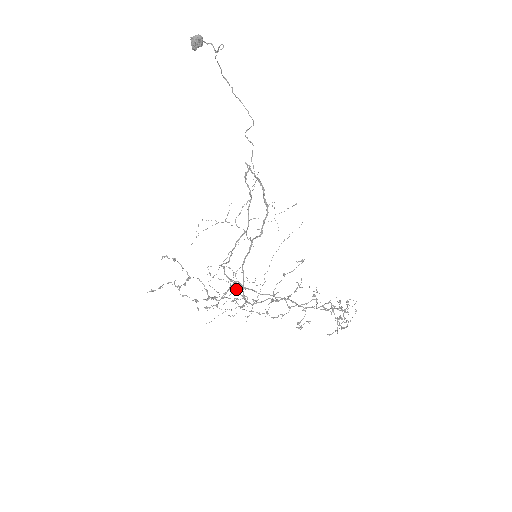
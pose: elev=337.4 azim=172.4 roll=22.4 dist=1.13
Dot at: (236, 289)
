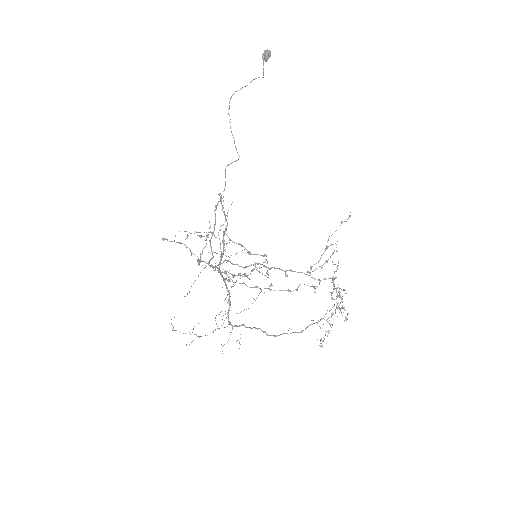
Dot at: occluded
